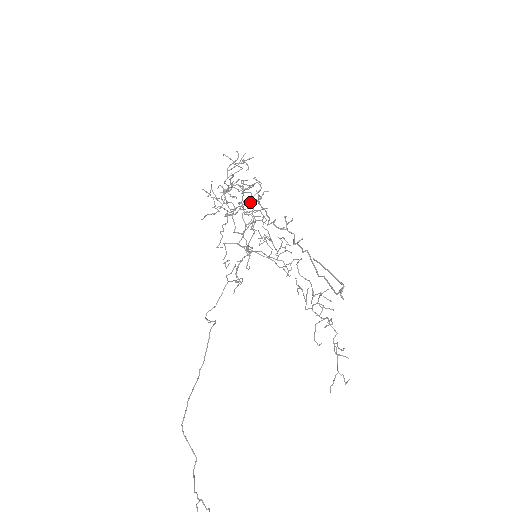
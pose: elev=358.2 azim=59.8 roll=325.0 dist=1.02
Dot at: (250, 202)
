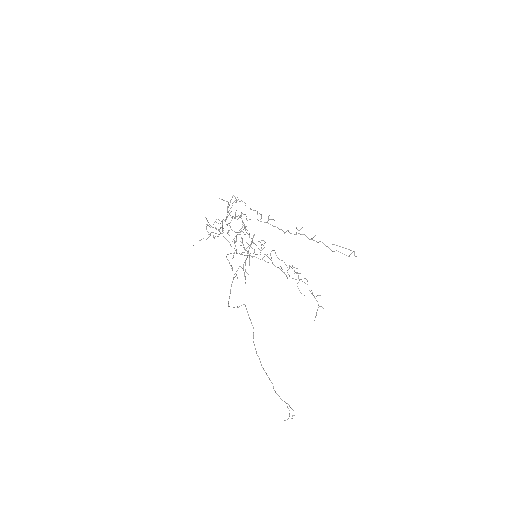
Dot at: (242, 224)
